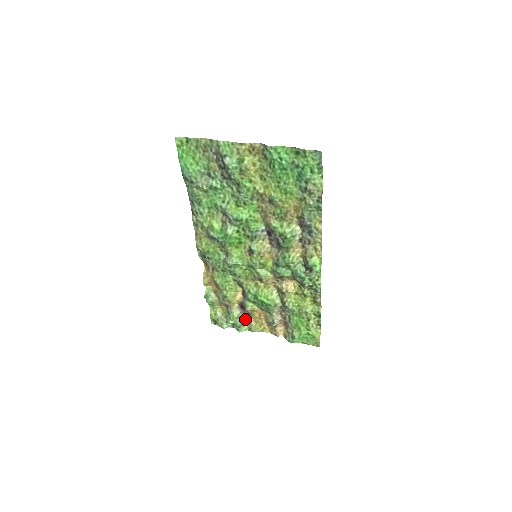
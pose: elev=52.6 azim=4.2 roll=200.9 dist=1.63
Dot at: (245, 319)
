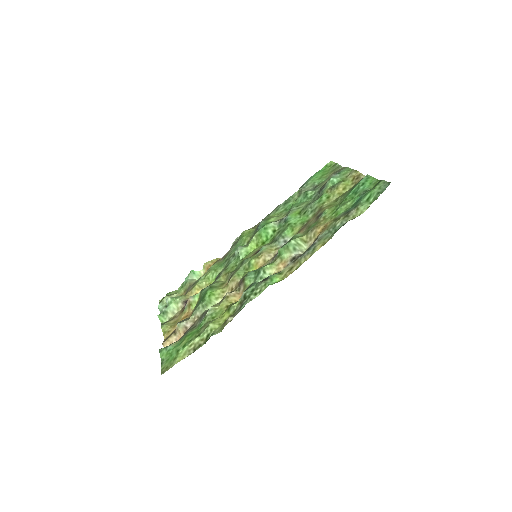
Dot at: (175, 315)
